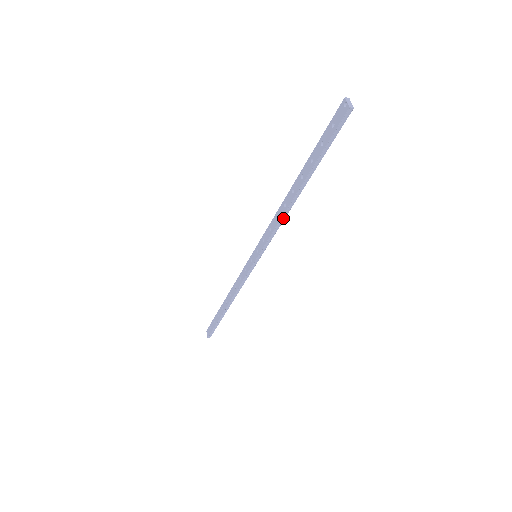
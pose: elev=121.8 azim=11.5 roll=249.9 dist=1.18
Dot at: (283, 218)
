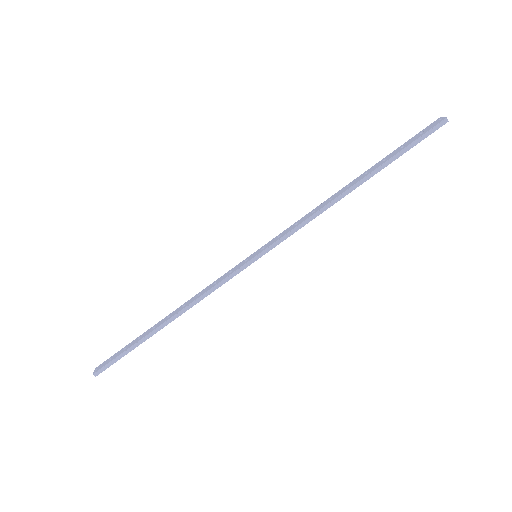
Dot at: (321, 211)
